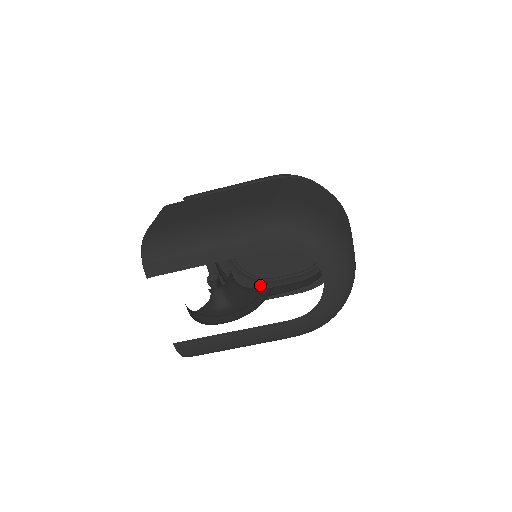
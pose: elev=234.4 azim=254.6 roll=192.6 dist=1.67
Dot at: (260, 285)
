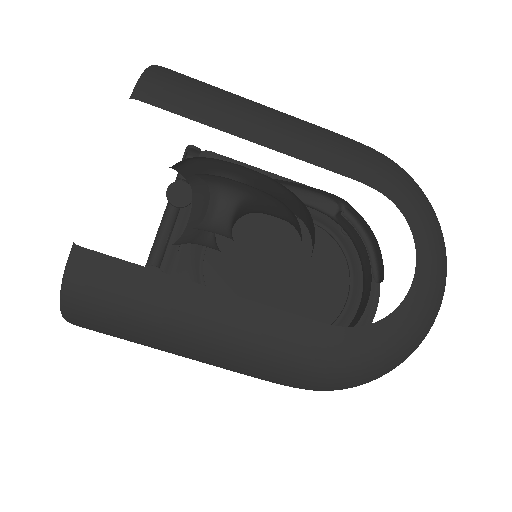
Dot at: occluded
